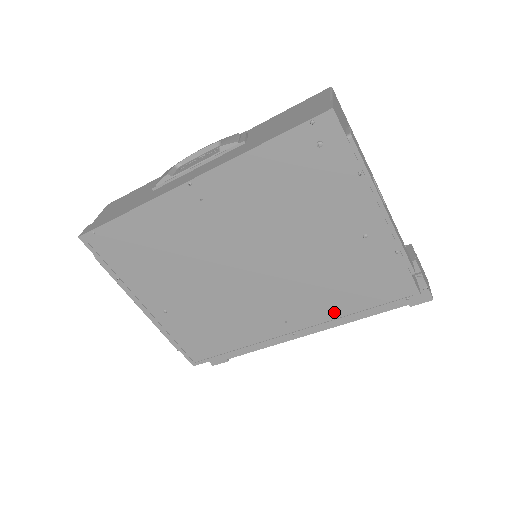
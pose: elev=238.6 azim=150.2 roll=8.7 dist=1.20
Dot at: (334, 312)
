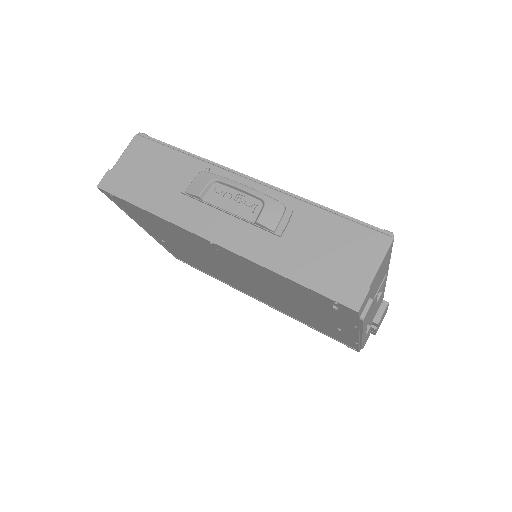
Dot at: (295, 317)
